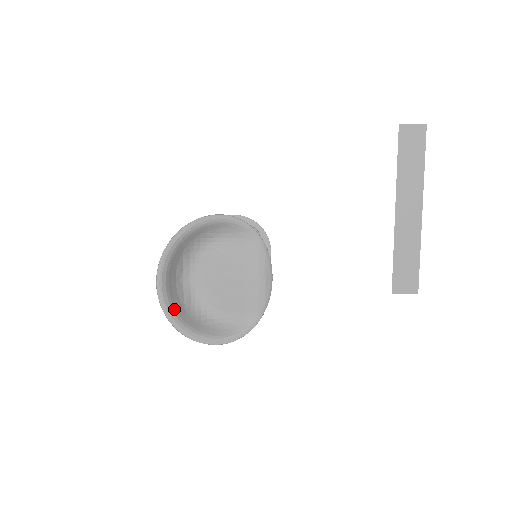
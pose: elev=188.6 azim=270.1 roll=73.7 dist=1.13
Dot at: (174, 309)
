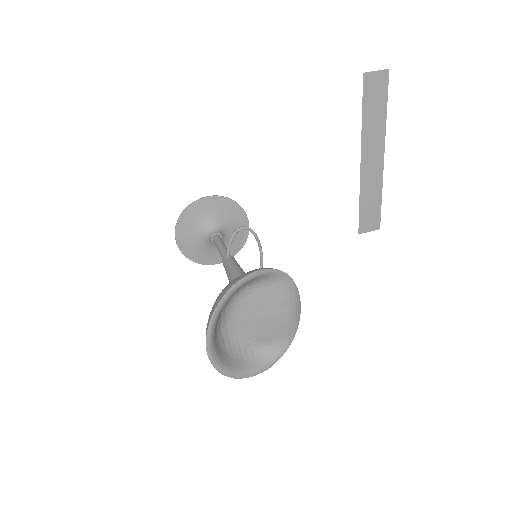
Dot at: (223, 362)
